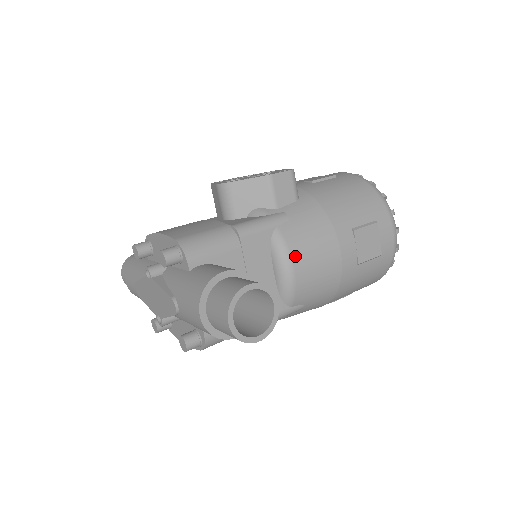
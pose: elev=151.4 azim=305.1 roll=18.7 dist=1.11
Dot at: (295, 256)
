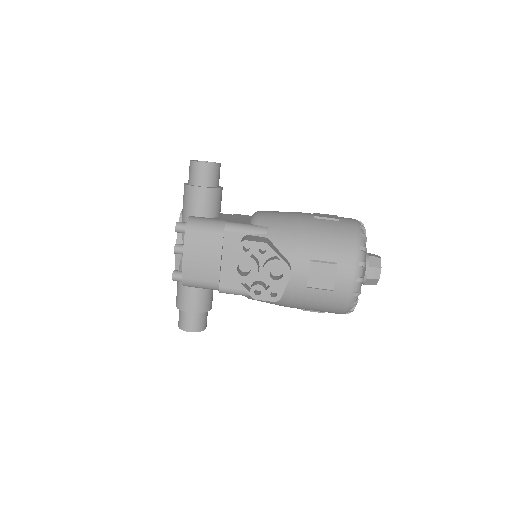
Dot at: occluded
